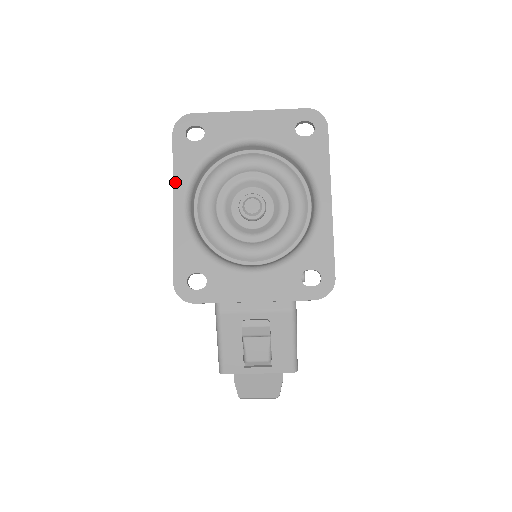
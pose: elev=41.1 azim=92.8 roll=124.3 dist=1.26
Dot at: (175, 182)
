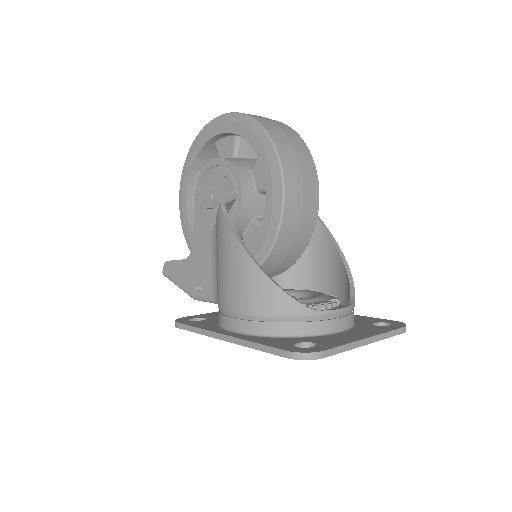
Dot at: (245, 346)
